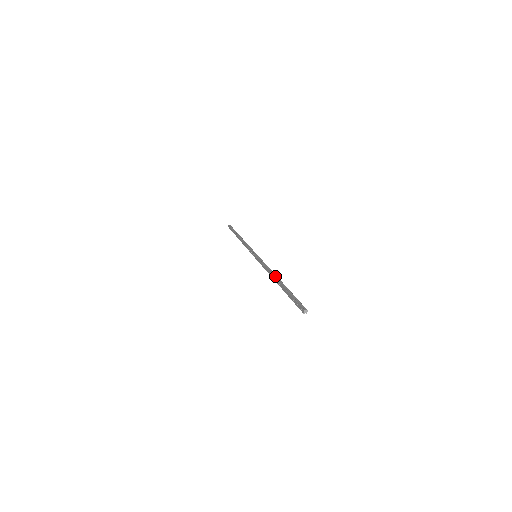
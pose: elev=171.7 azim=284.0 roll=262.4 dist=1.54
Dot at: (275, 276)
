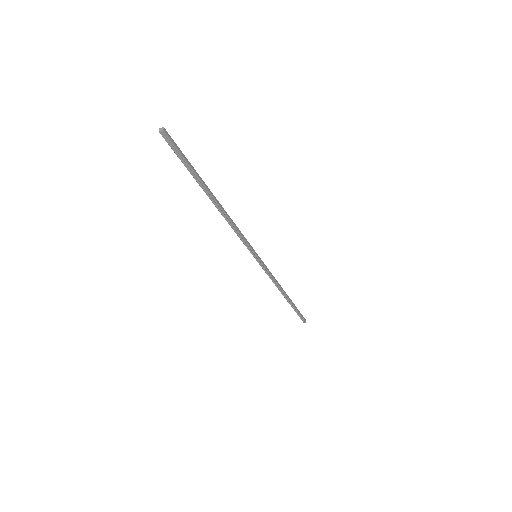
Dot at: (219, 206)
